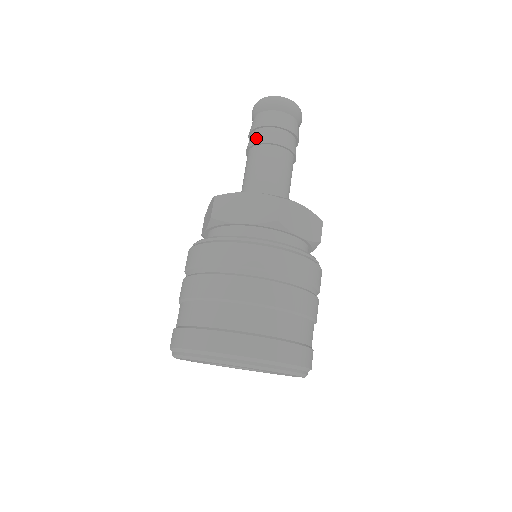
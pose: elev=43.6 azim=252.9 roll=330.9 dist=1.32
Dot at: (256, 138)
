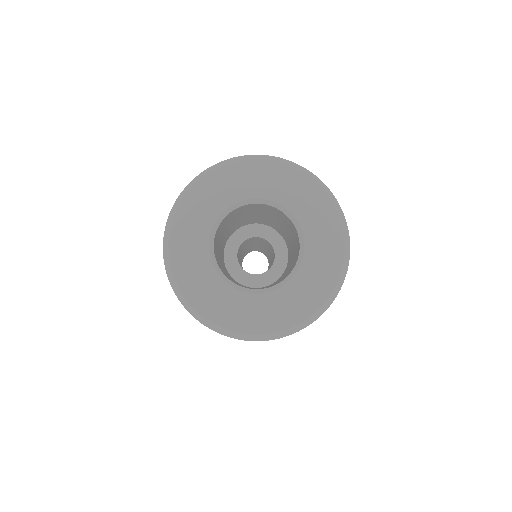
Dot at: occluded
